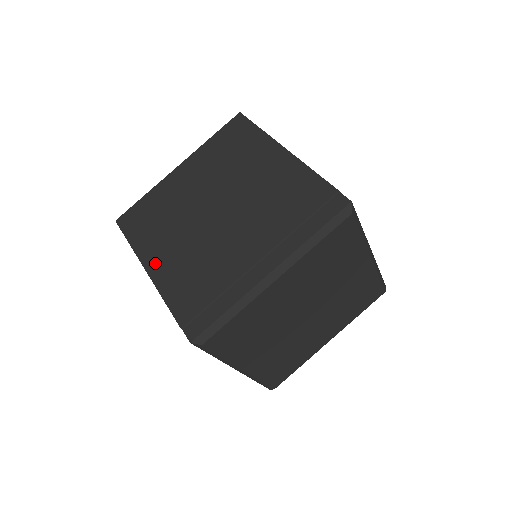
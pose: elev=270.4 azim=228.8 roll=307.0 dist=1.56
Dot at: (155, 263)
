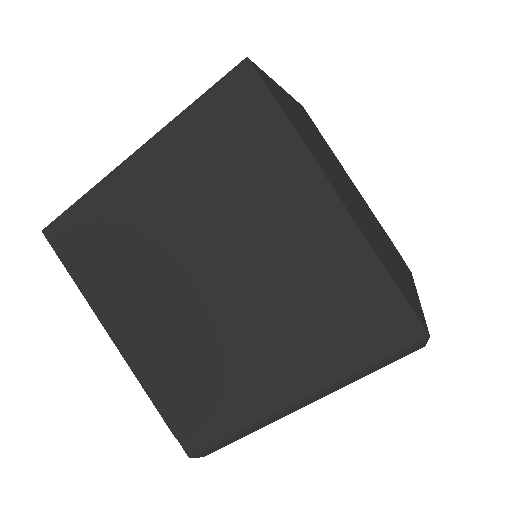
Dot at: (123, 332)
